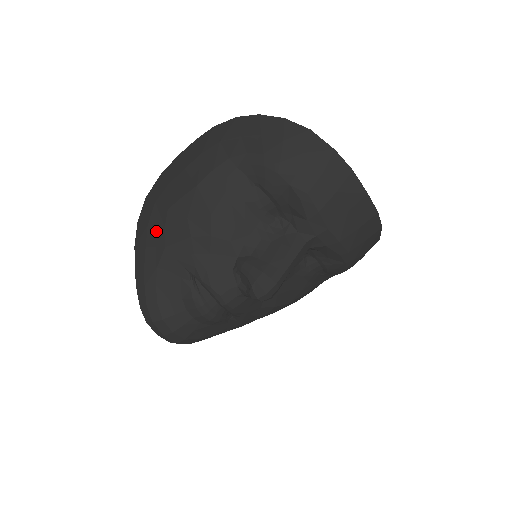
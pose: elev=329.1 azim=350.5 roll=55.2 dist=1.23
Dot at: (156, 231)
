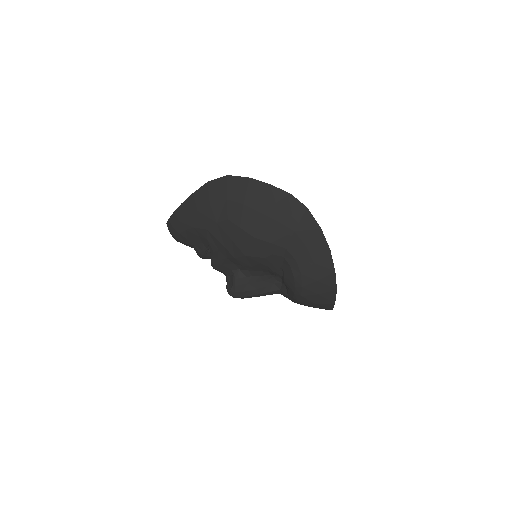
Dot at: (211, 216)
